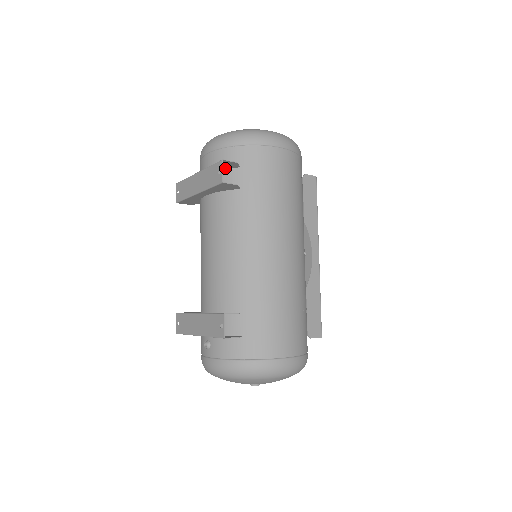
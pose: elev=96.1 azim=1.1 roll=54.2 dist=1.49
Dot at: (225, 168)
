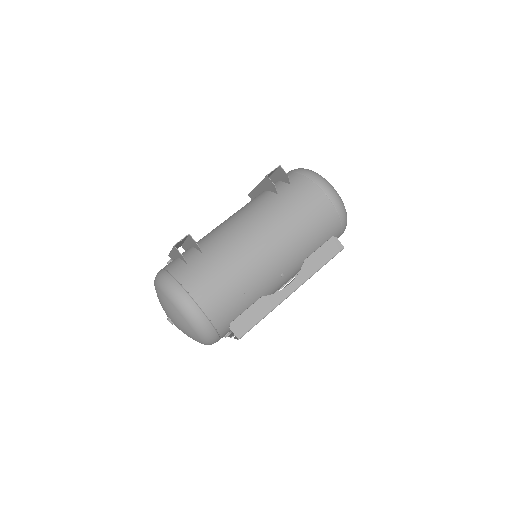
Dot at: (283, 180)
